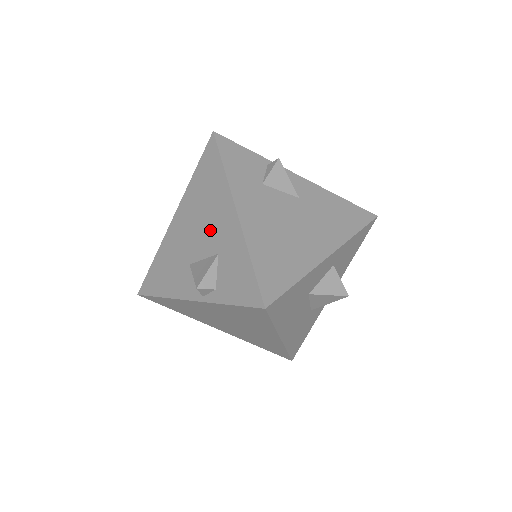
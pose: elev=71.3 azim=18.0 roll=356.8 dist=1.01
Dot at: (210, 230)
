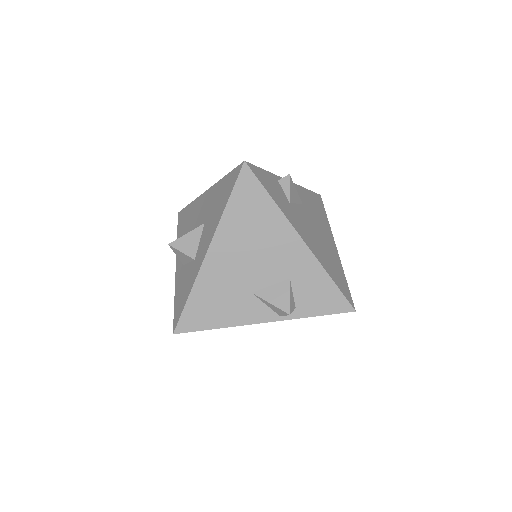
Dot at: (272, 259)
